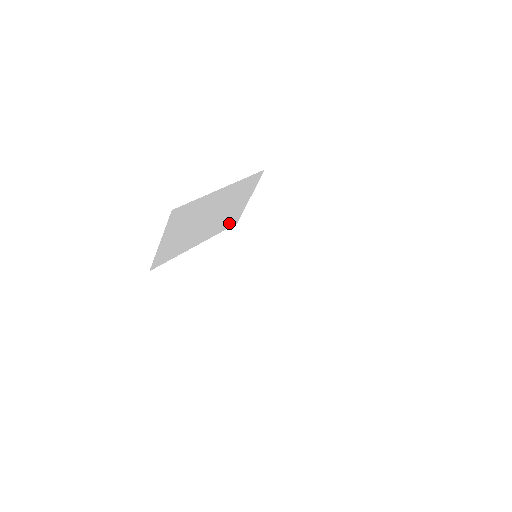
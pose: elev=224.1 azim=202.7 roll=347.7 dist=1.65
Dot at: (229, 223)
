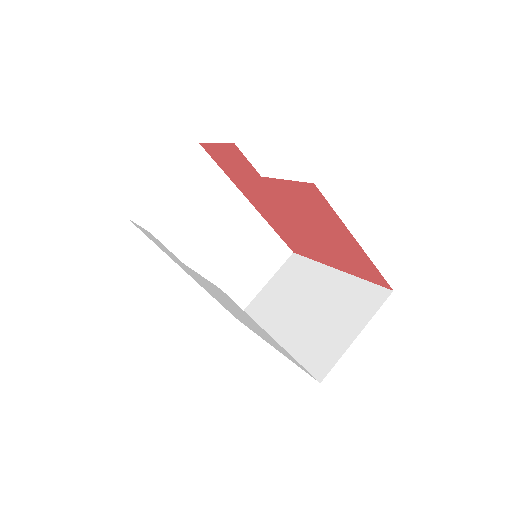
Dot at: occluded
